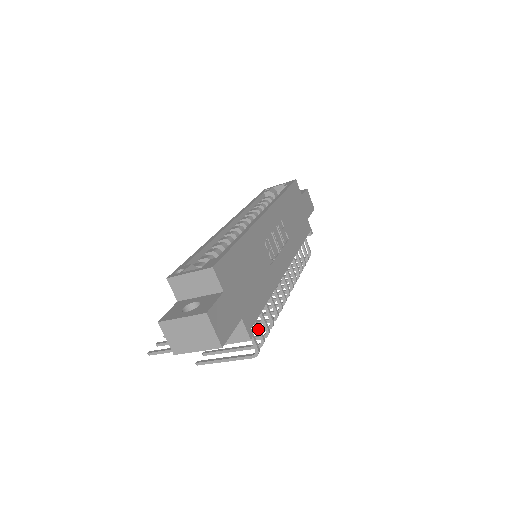
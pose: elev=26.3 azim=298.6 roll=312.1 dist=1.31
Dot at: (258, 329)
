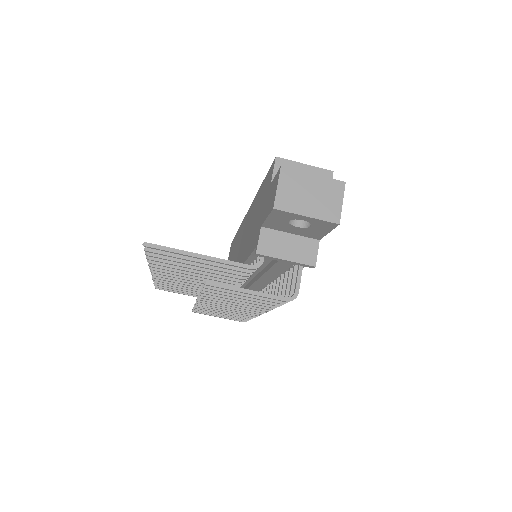
Dot at: (295, 281)
